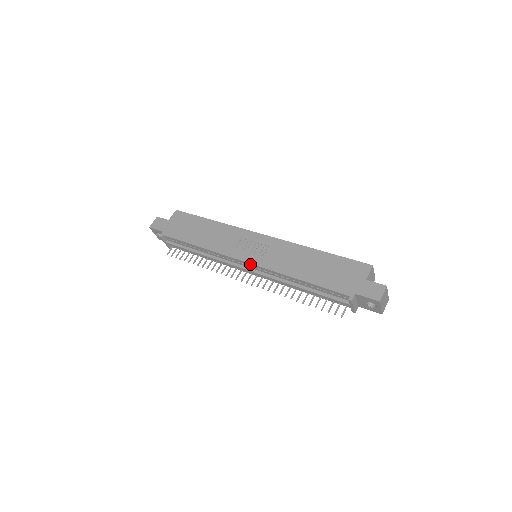
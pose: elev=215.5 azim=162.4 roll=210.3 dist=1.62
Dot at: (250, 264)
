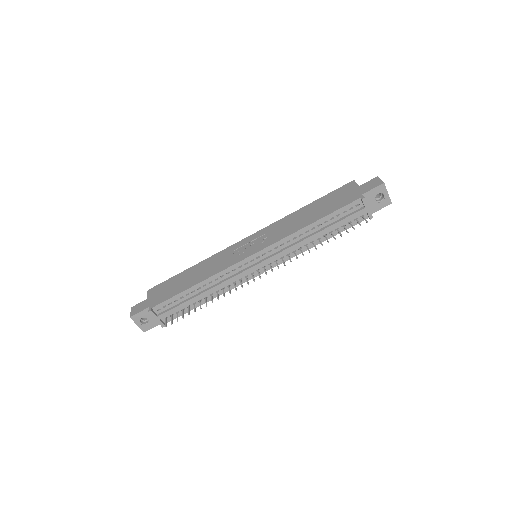
Dot at: (259, 253)
